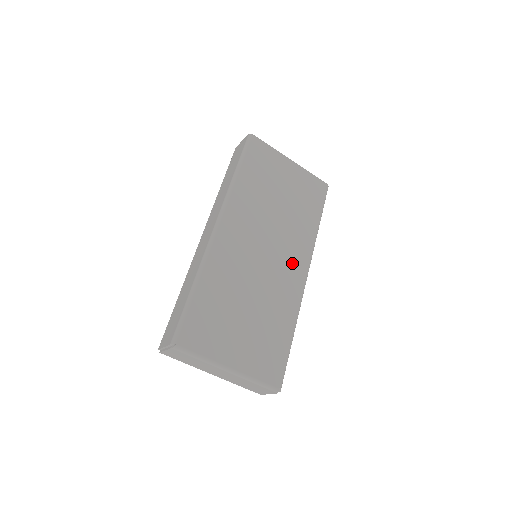
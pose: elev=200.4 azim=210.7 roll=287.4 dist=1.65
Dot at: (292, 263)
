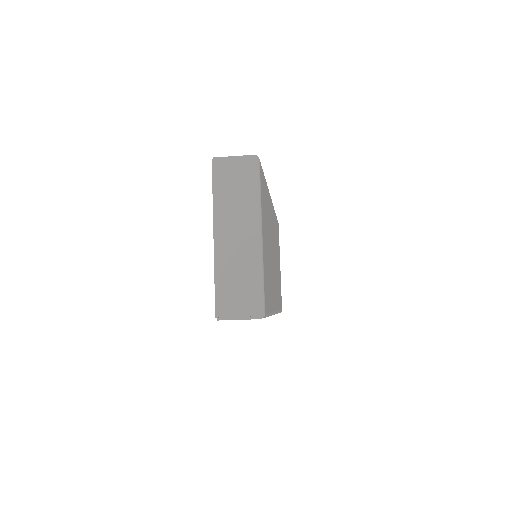
Dot at: (275, 290)
